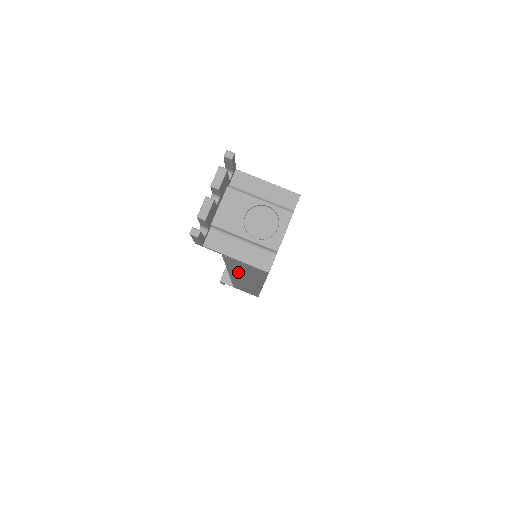
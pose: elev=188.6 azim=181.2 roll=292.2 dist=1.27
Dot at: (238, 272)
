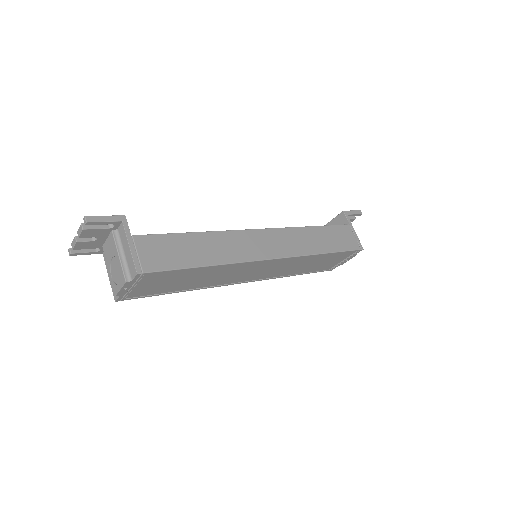
Dot at: occluded
